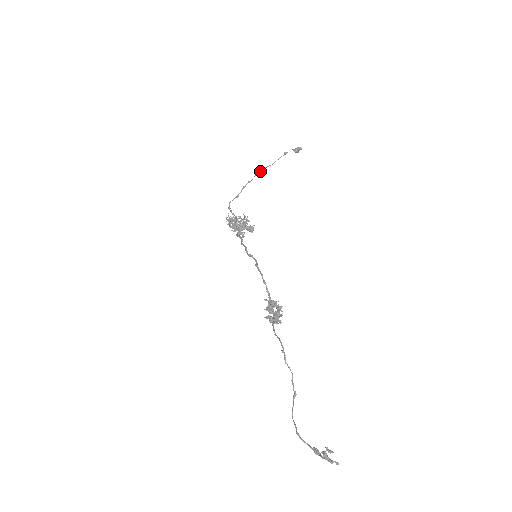
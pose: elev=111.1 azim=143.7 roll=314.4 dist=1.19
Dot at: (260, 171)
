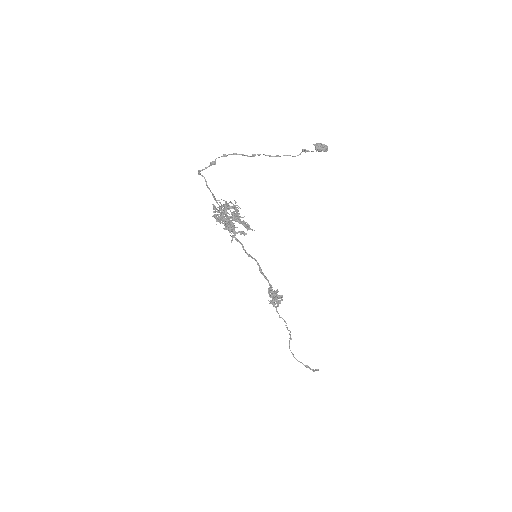
Dot at: (258, 155)
